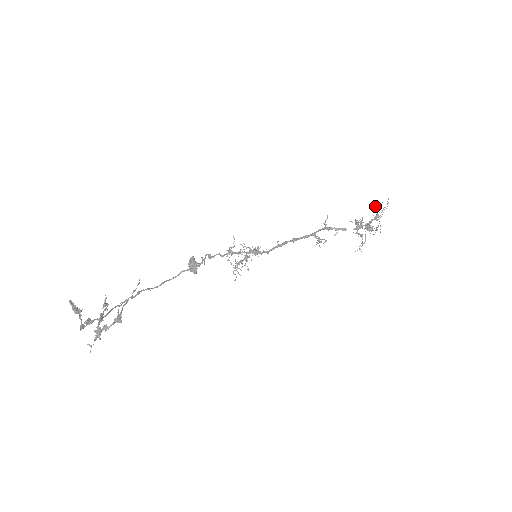
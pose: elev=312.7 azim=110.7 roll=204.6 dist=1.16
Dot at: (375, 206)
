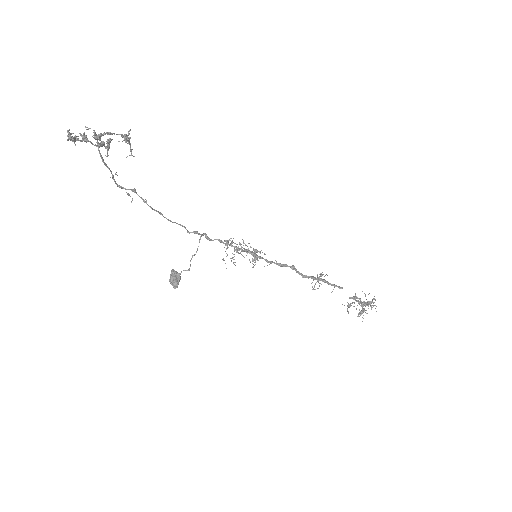
Dot at: occluded
